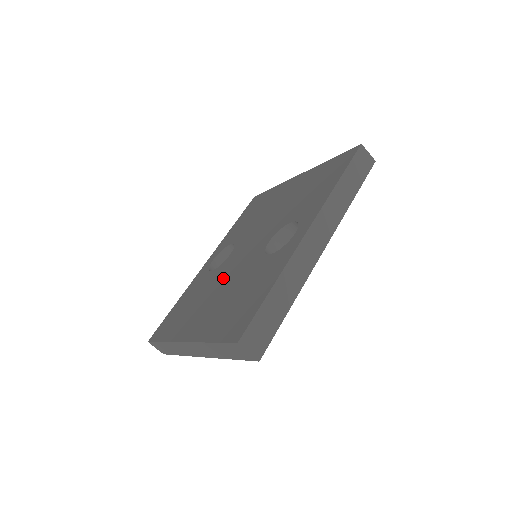
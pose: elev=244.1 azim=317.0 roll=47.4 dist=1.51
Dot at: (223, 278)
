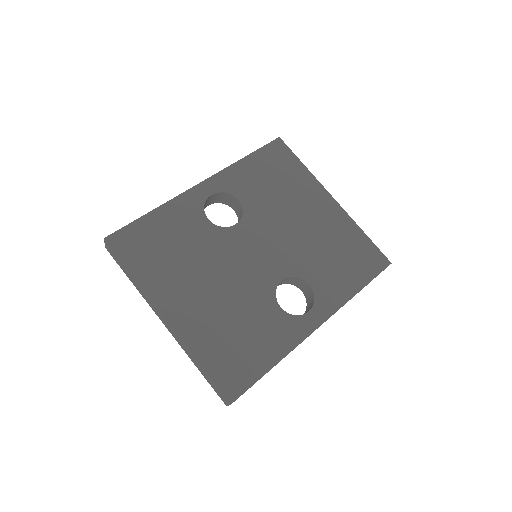
Dot at: (224, 264)
